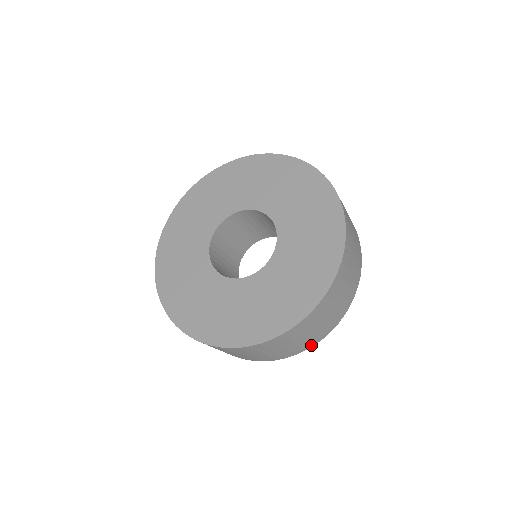
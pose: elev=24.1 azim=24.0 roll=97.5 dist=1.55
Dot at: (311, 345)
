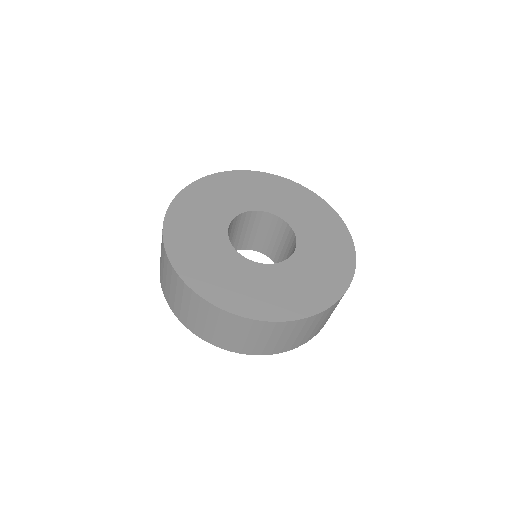
Dot at: occluded
